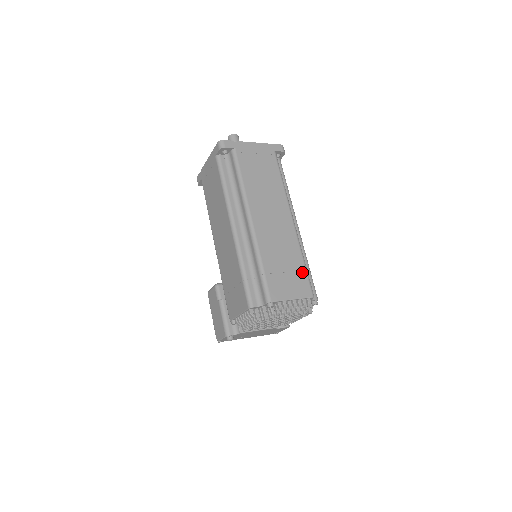
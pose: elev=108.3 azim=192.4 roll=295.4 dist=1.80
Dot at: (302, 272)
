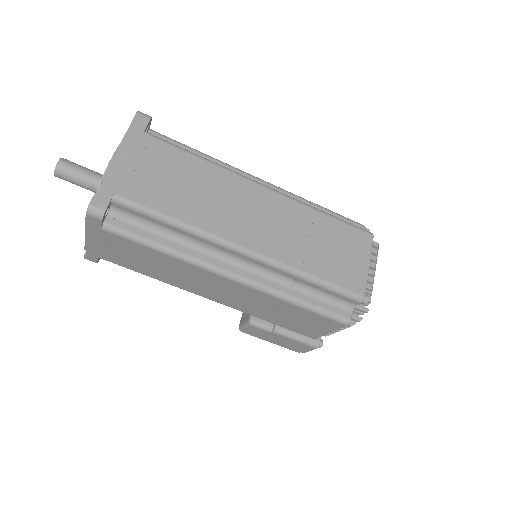
Dot at: (340, 227)
